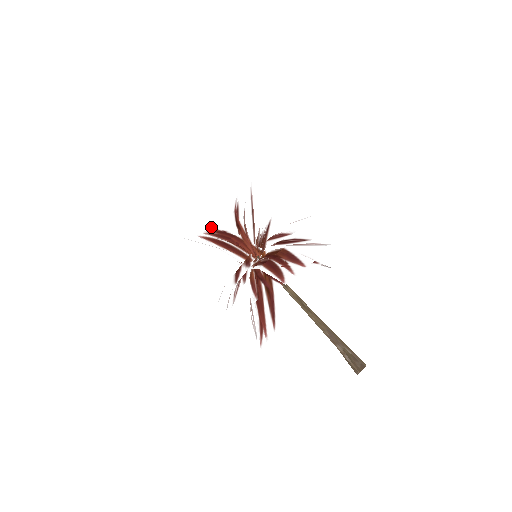
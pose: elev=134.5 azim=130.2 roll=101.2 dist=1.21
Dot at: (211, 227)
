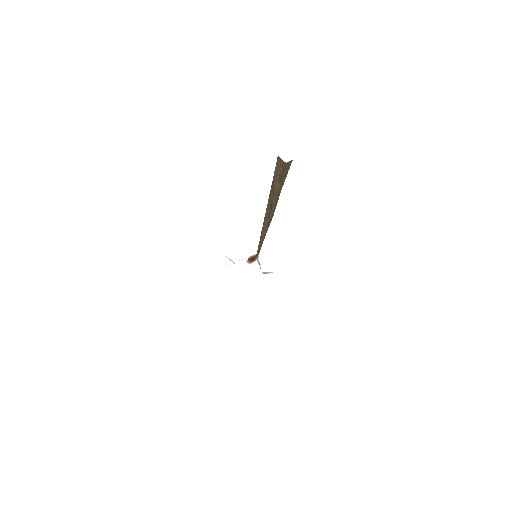
Dot at: occluded
